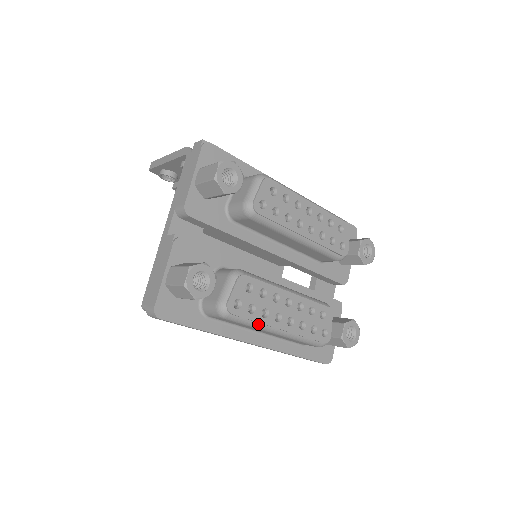
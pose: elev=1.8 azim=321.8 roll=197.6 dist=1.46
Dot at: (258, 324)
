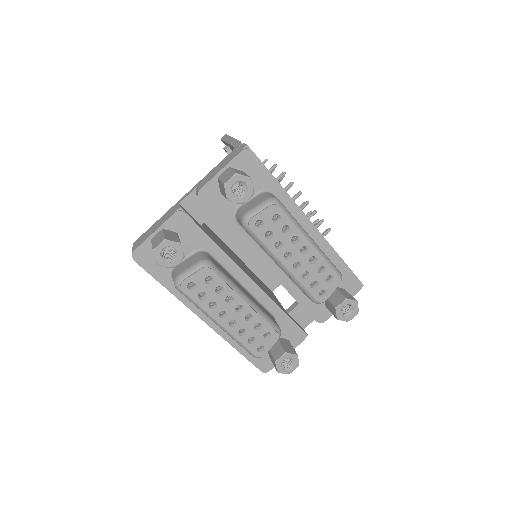
Dot at: (203, 309)
